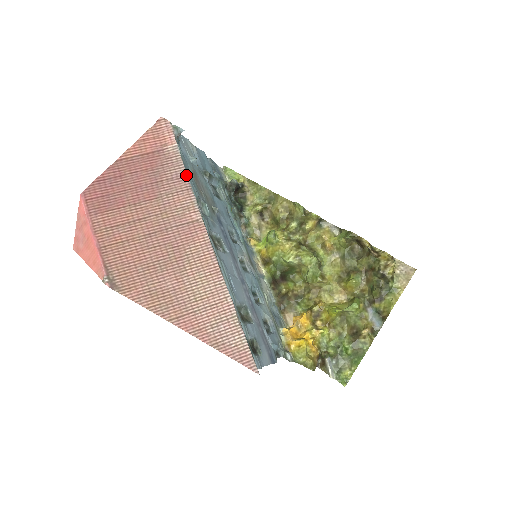
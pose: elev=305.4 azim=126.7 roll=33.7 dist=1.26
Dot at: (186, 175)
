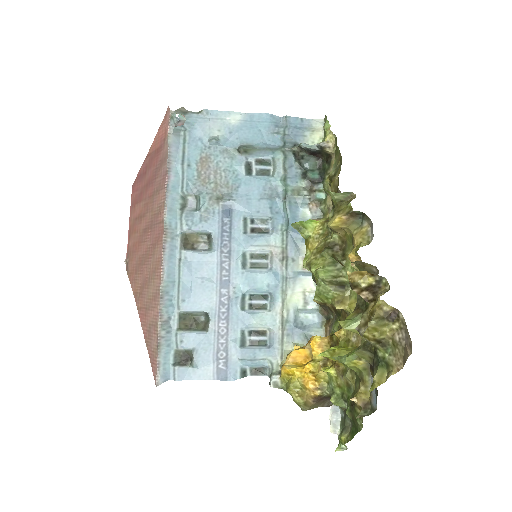
Dot at: (167, 172)
